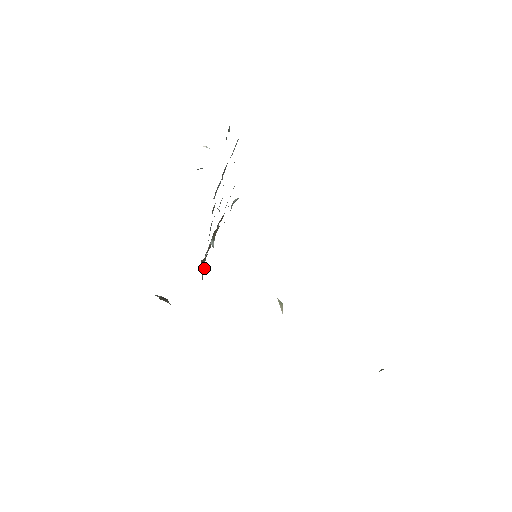
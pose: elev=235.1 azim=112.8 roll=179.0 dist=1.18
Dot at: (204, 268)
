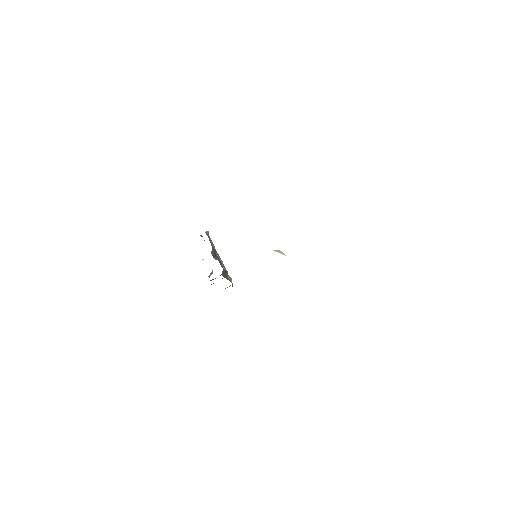
Dot at: (230, 281)
